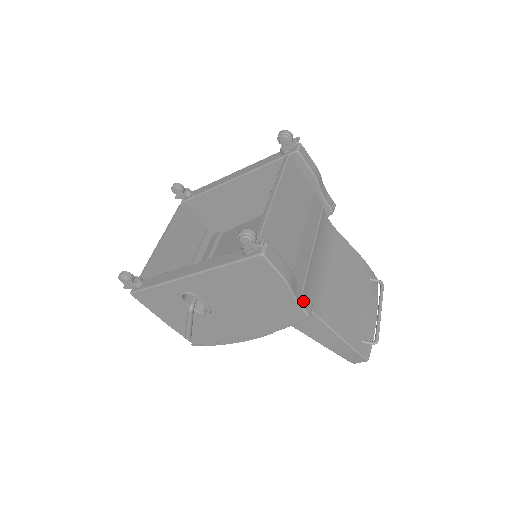
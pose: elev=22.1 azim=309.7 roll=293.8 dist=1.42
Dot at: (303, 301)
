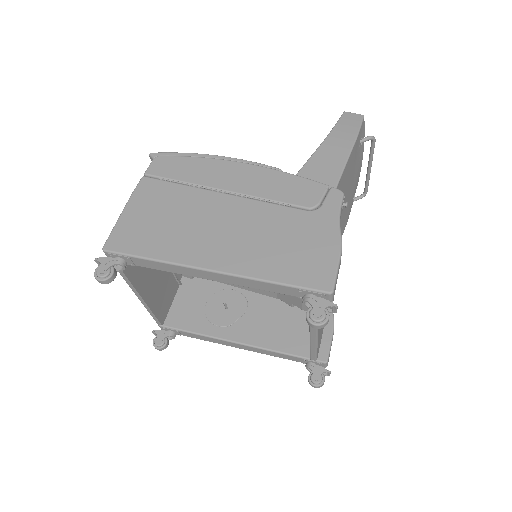
Dot at: (333, 299)
